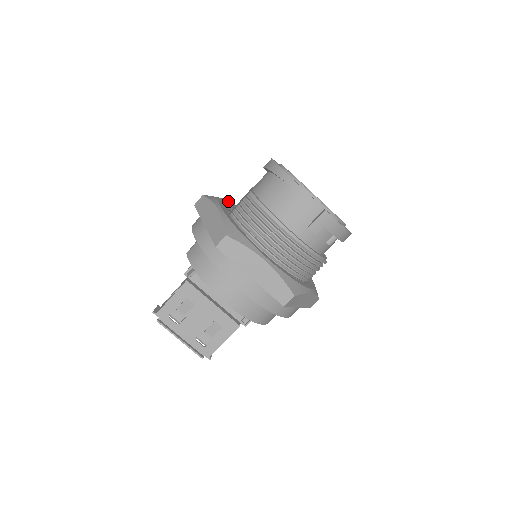
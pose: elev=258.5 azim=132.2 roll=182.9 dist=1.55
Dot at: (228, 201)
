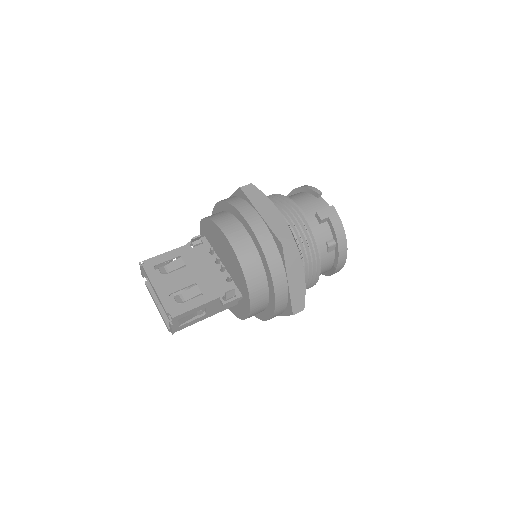
Dot at: occluded
